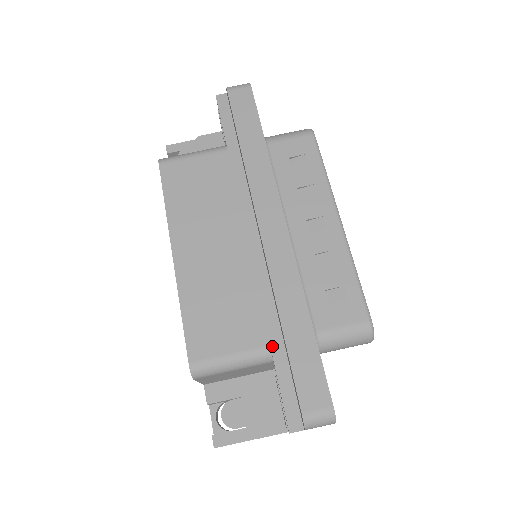
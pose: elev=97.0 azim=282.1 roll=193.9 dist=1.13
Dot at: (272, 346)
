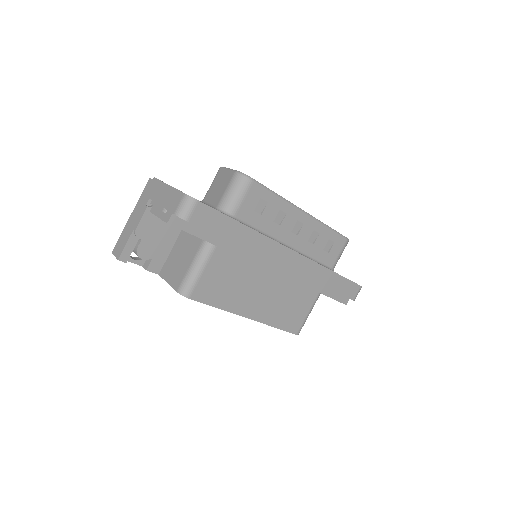
Dot at: (320, 292)
